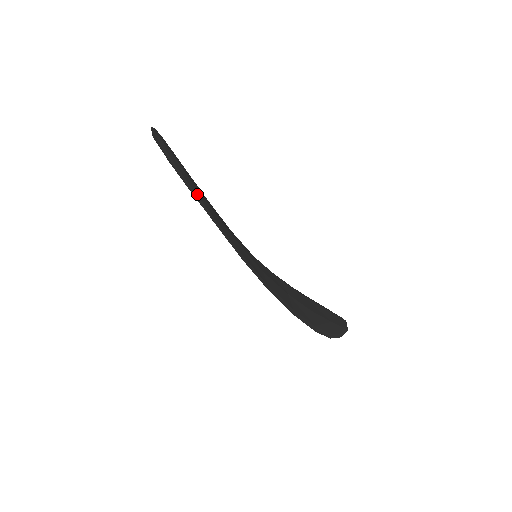
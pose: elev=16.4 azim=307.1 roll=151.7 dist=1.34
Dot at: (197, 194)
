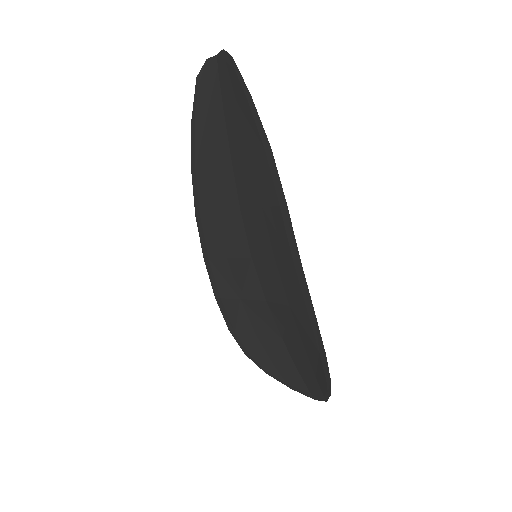
Dot at: (254, 118)
